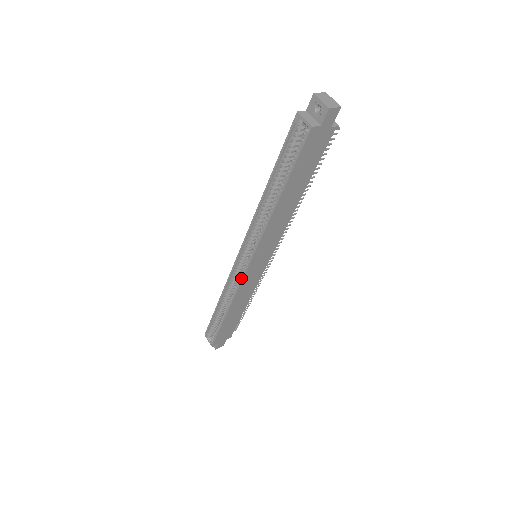
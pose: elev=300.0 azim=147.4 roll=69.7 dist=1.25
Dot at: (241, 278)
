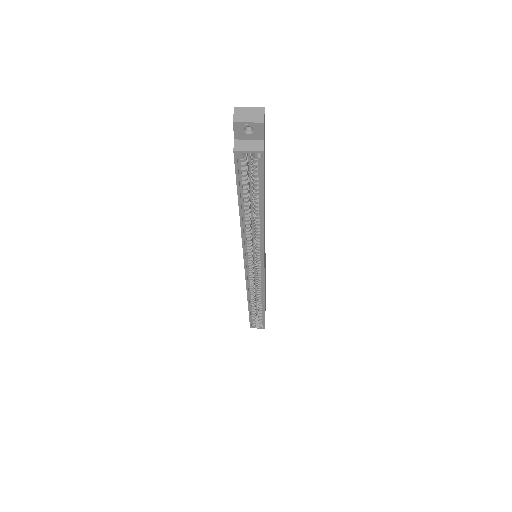
Dot at: (262, 281)
